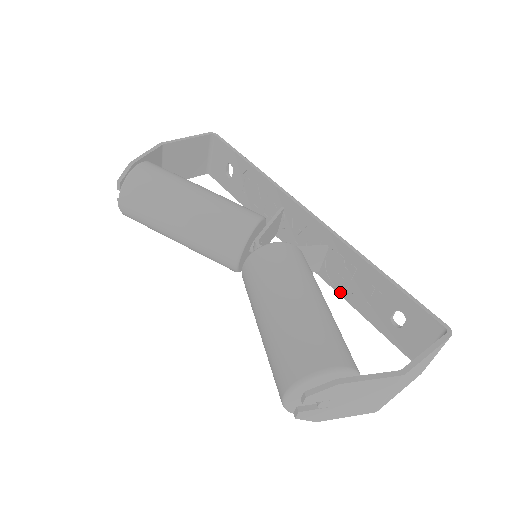
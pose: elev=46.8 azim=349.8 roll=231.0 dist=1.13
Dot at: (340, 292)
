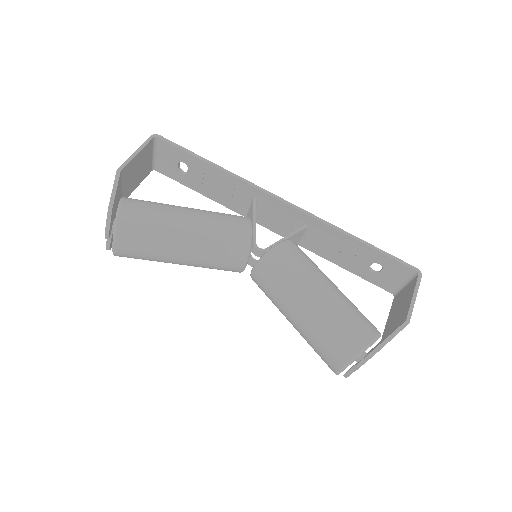
Dot at: (321, 255)
